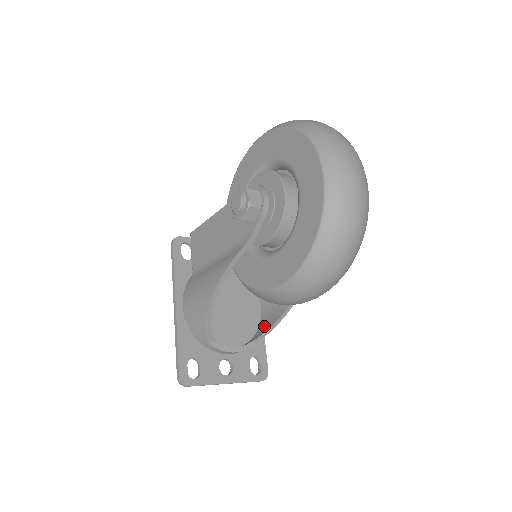
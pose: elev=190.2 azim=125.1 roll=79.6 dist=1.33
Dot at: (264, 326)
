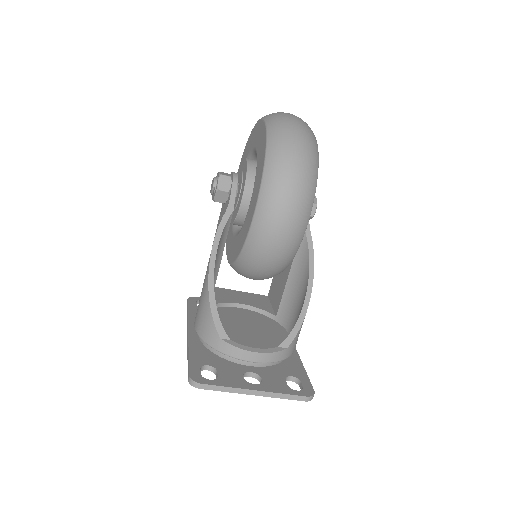
Dot at: occluded
